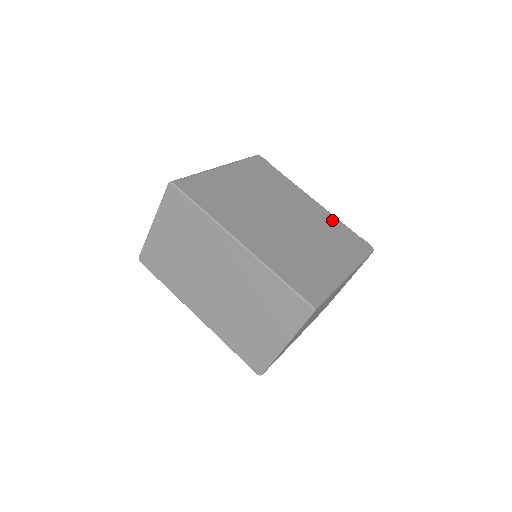
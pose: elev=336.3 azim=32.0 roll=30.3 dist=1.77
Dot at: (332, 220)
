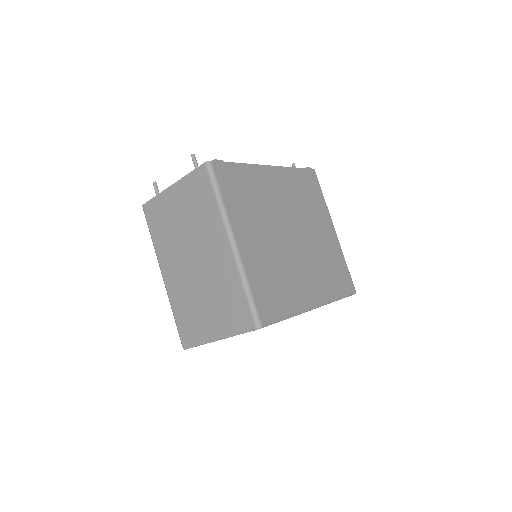
Dot at: (292, 176)
